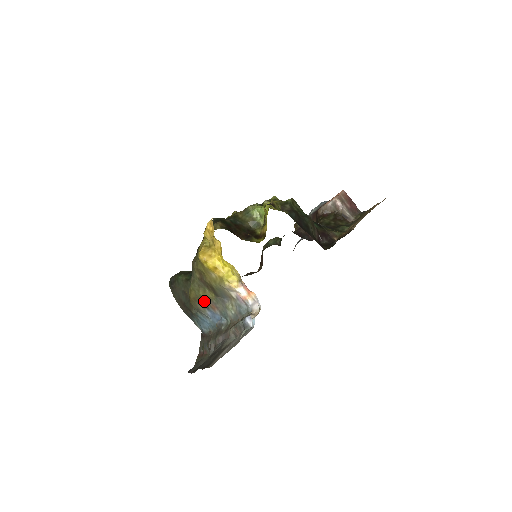
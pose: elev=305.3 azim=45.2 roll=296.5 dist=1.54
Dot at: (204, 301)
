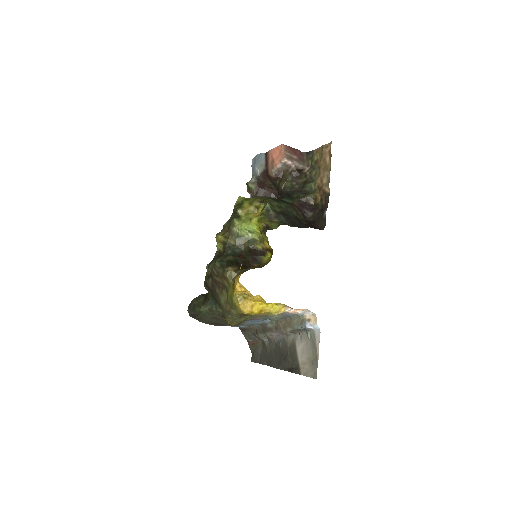
Dot at: (244, 320)
